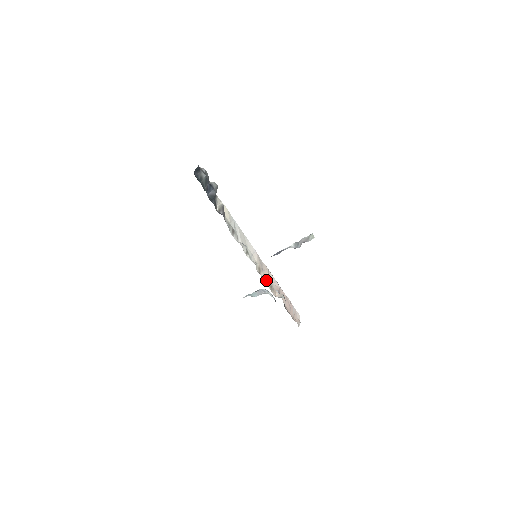
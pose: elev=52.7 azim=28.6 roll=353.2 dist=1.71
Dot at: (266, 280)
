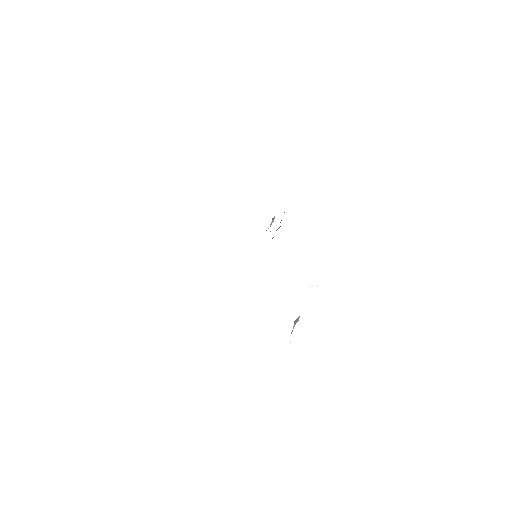
Dot at: occluded
